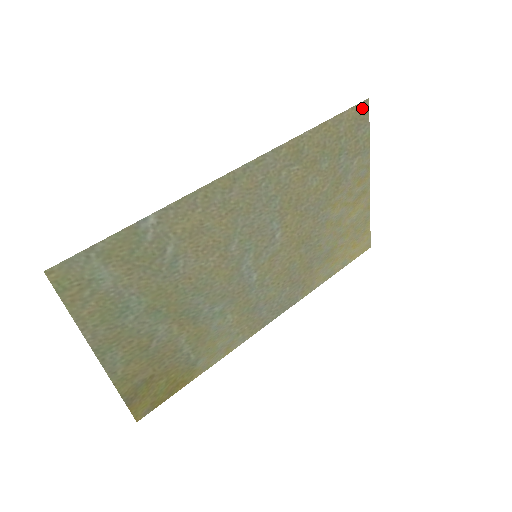
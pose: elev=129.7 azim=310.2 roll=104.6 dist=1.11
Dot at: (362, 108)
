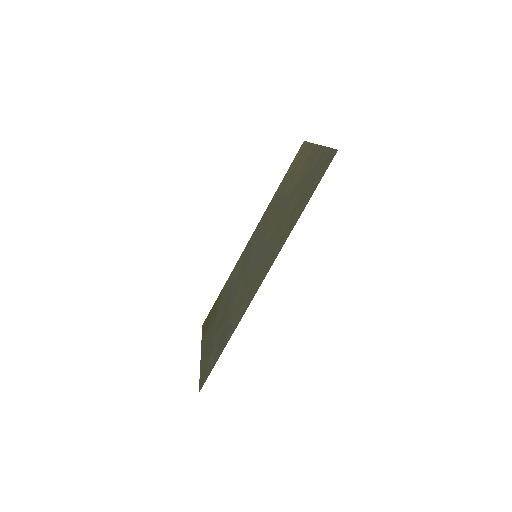
Dot at: (331, 158)
